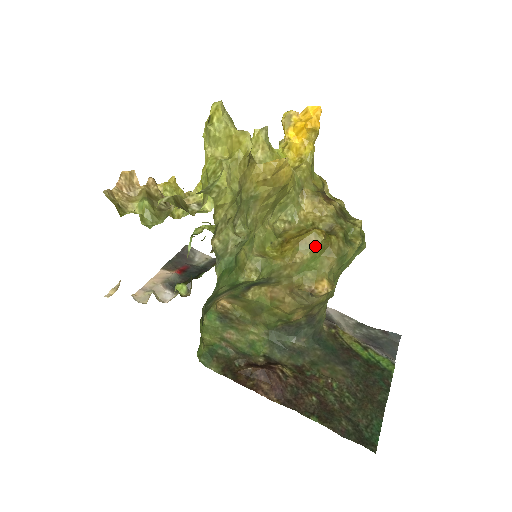
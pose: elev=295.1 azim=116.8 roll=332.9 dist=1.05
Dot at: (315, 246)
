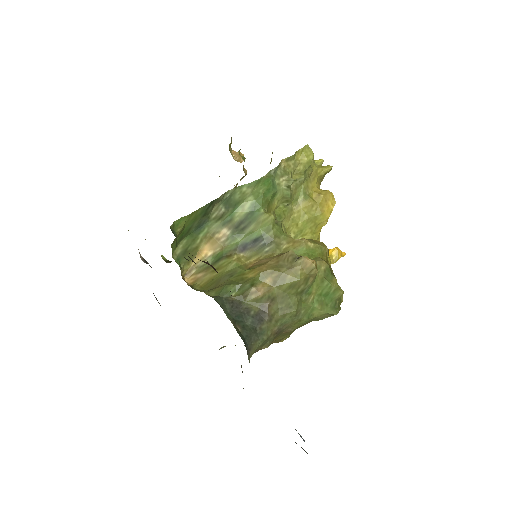
Dot at: (320, 245)
